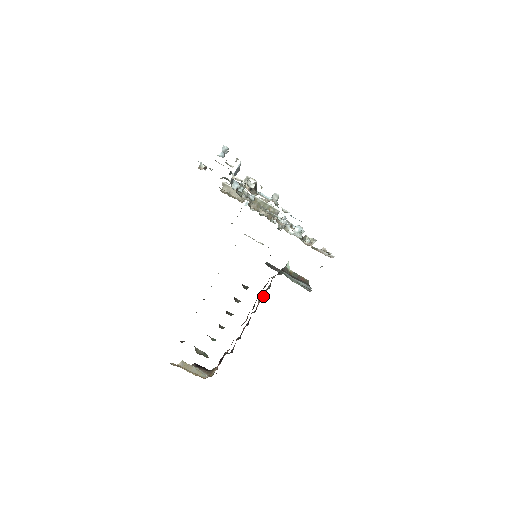
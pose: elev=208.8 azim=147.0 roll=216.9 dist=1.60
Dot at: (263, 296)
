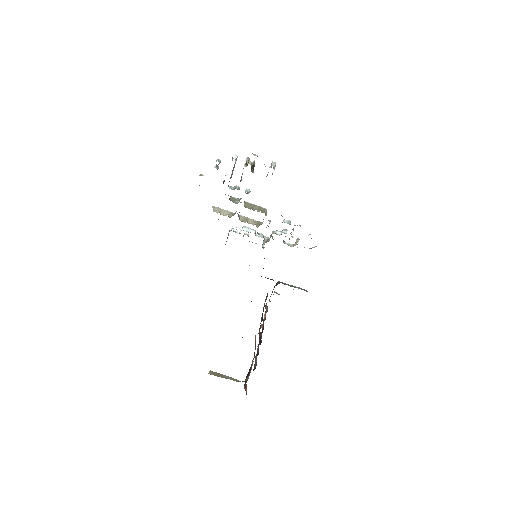
Dot at: (264, 320)
